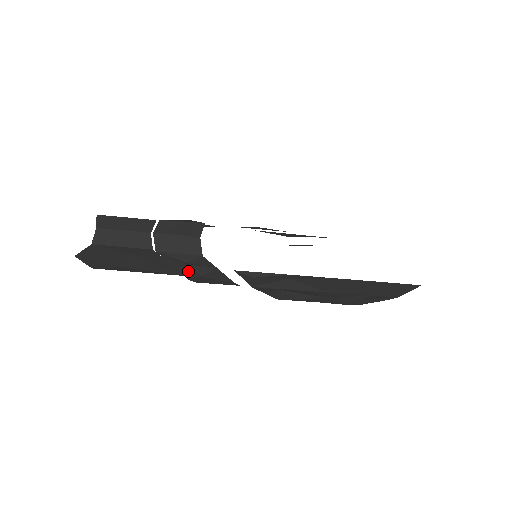
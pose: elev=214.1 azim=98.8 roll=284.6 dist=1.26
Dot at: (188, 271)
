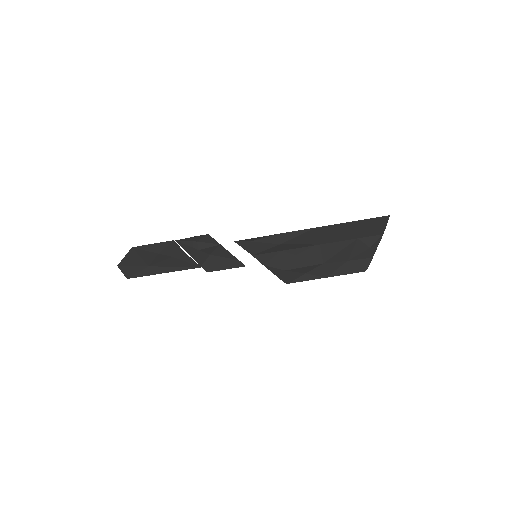
Dot at: (200, 257)
